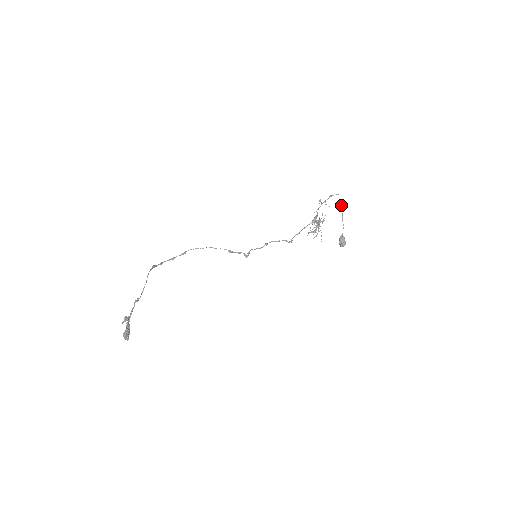
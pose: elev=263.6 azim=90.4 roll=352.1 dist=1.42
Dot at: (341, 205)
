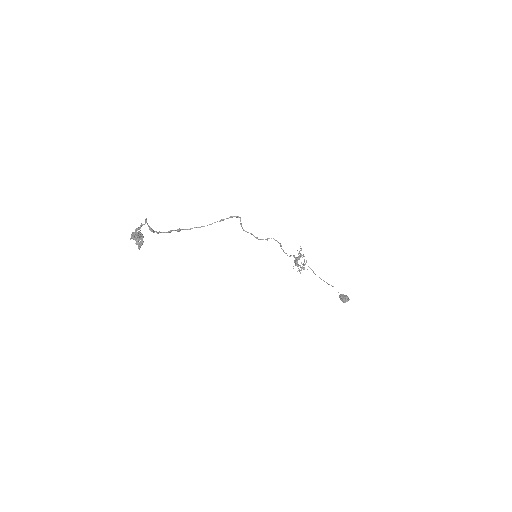
Dot at: occluded
